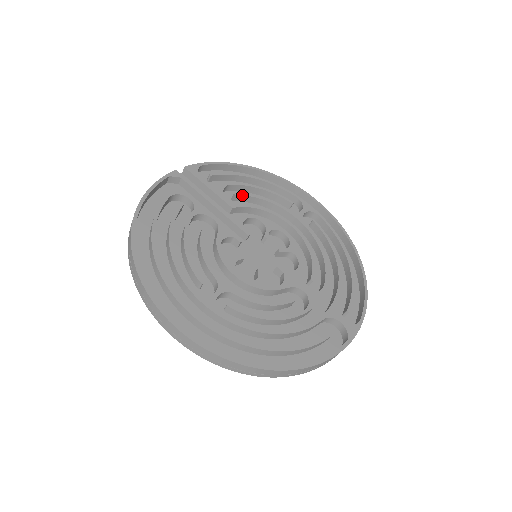
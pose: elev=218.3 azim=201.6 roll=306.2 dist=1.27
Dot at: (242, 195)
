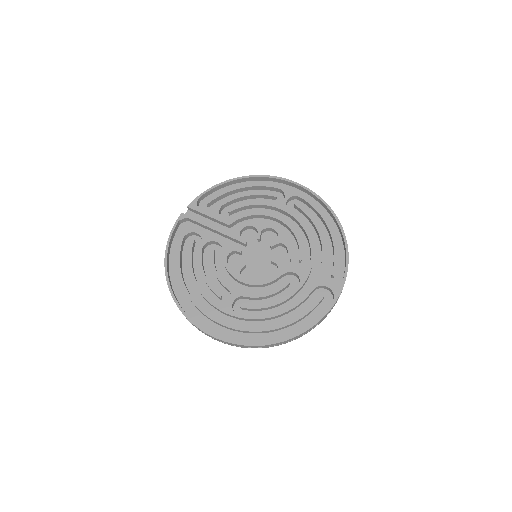
Dot at: (234, 210)
